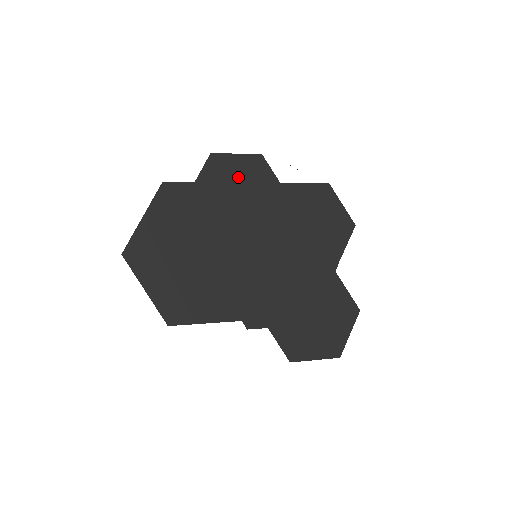
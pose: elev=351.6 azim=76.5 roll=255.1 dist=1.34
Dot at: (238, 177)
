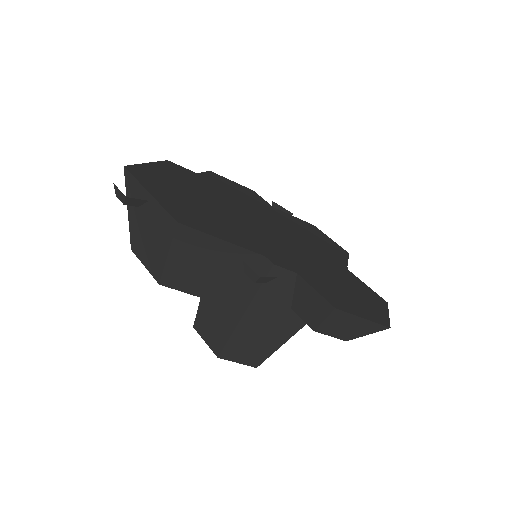
Dot at: (236, 189)
